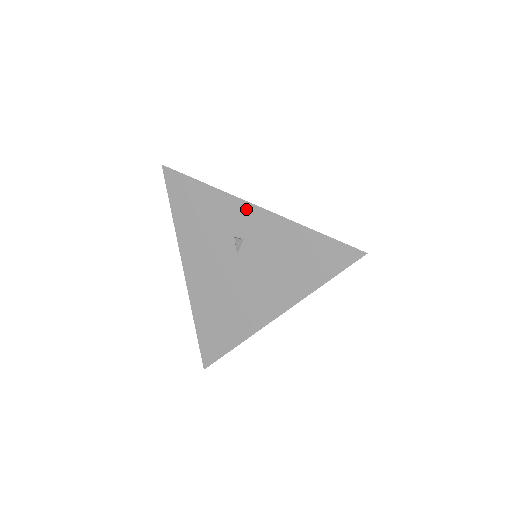
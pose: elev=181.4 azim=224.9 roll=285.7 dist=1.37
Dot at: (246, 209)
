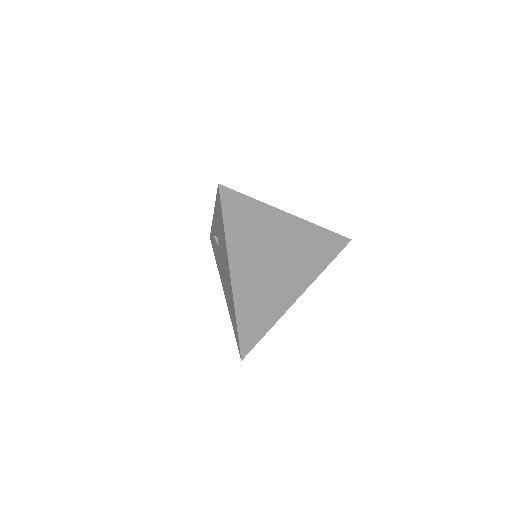
Dot at: (286, 218)
